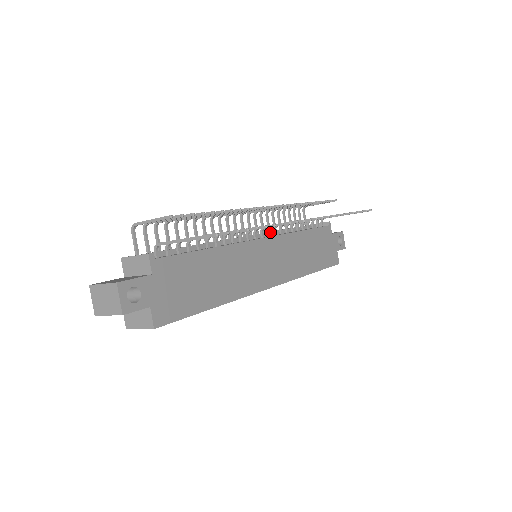
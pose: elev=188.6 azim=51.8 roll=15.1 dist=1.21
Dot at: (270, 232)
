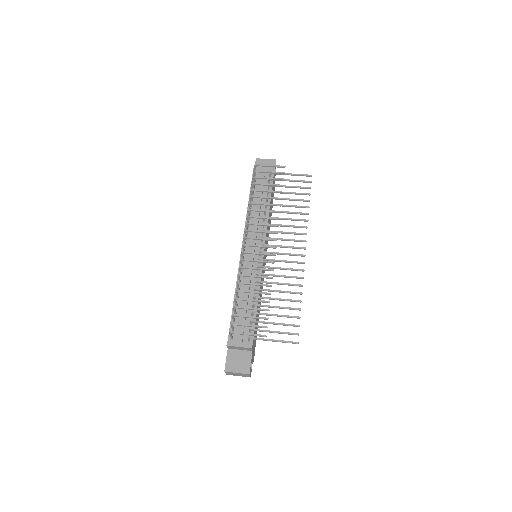
Dot at: occluded
